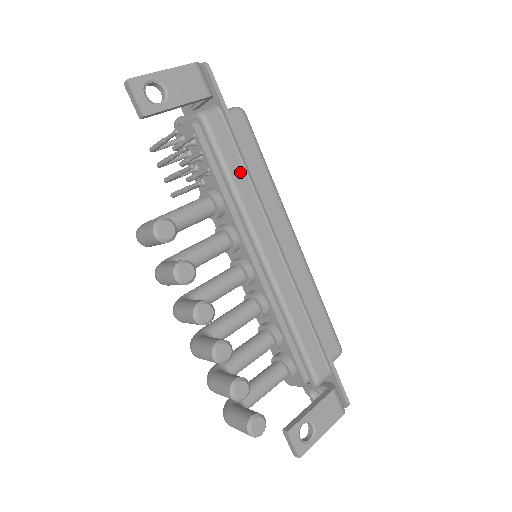
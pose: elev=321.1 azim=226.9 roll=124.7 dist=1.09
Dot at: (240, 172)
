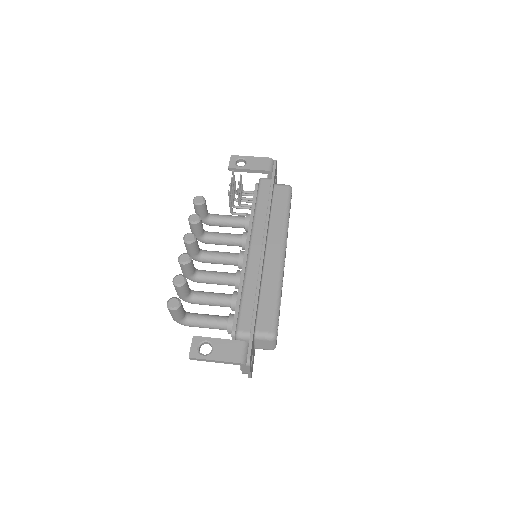
Dot at: (264, 205)
